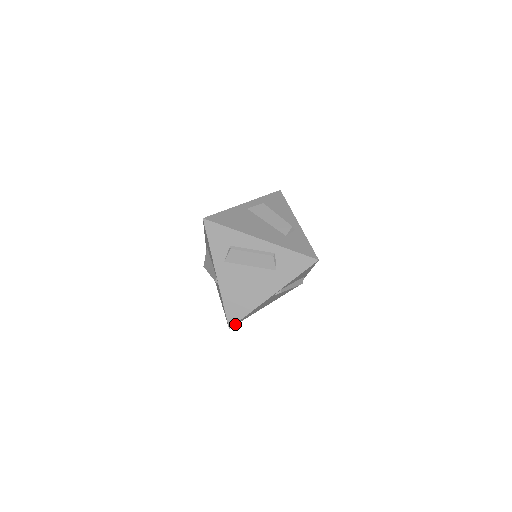
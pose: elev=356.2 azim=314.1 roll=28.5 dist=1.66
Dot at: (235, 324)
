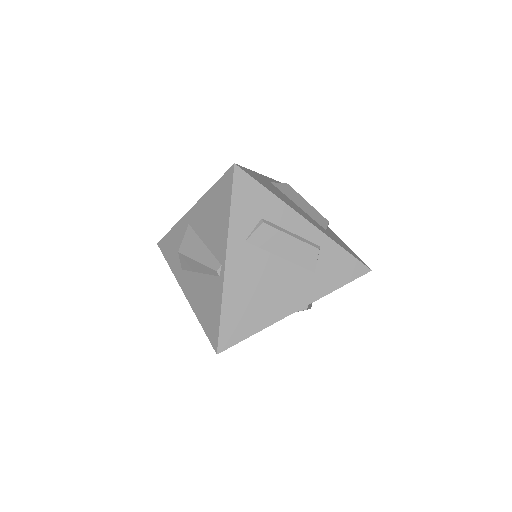
Dot at: (226, 348)
